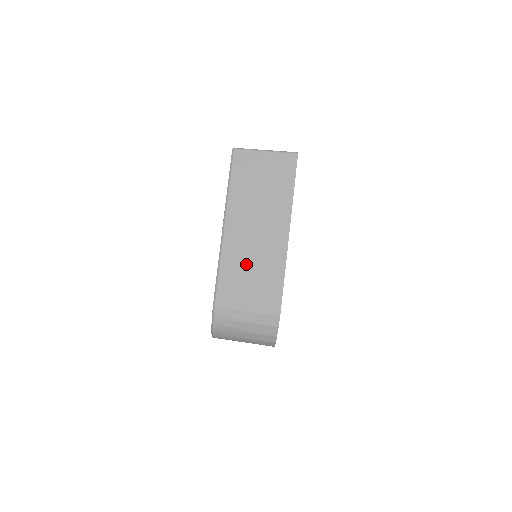
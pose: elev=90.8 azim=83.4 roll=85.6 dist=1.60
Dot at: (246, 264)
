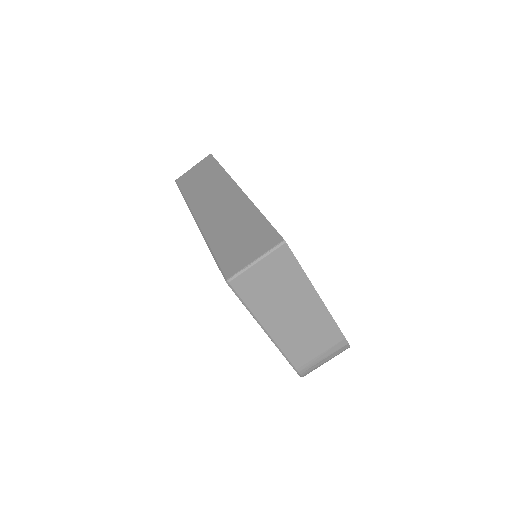
Dot at: (303, 339)
